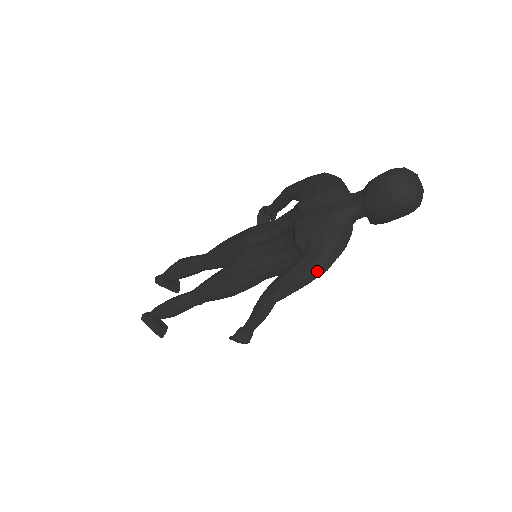
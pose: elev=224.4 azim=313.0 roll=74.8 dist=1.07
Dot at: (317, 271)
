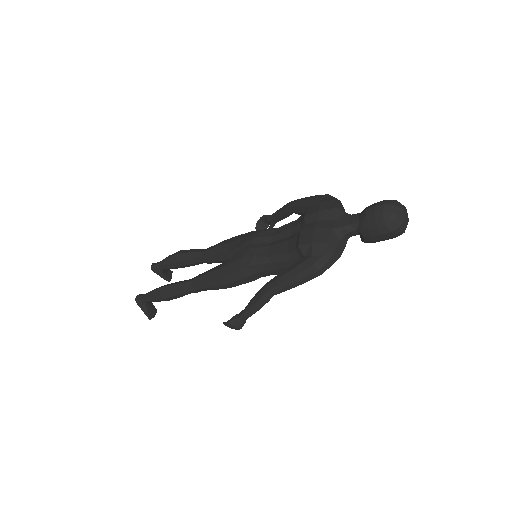
Dot at: (314, 273)
